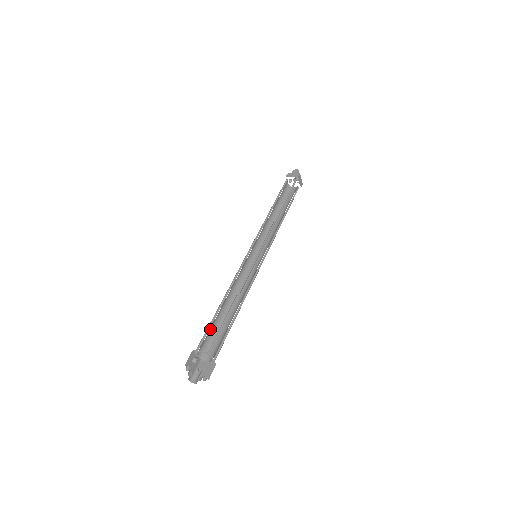
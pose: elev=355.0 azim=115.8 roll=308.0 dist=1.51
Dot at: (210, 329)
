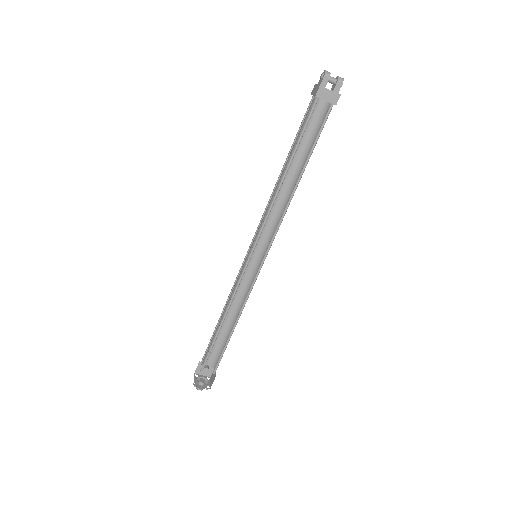
Dot at: (215, 341)
